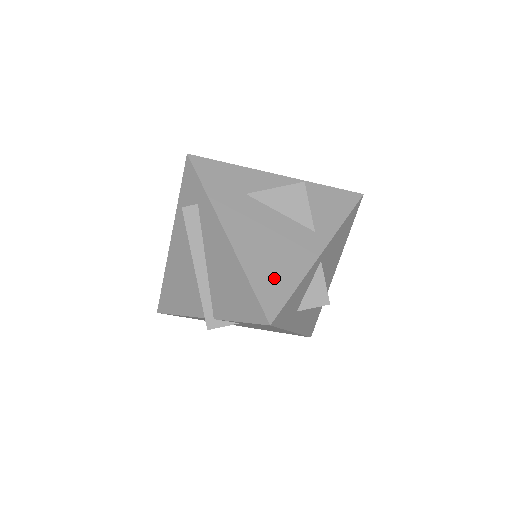
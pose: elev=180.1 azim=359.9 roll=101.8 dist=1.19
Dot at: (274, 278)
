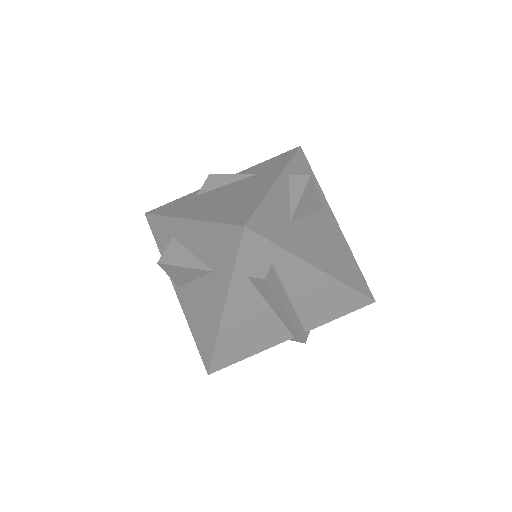
Dot at: (351, 270)
